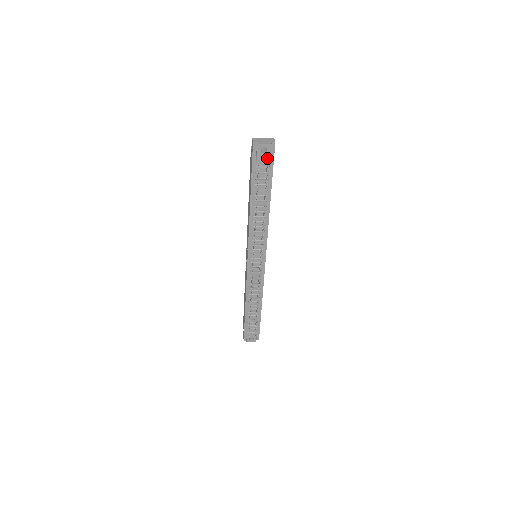
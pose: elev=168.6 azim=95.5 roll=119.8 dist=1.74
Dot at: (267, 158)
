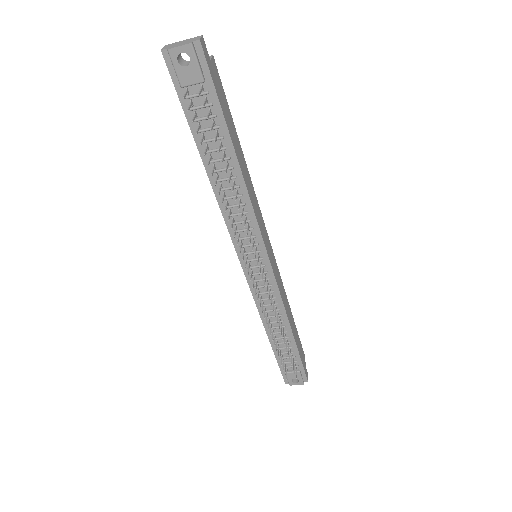
Dot at: (196, 75)
